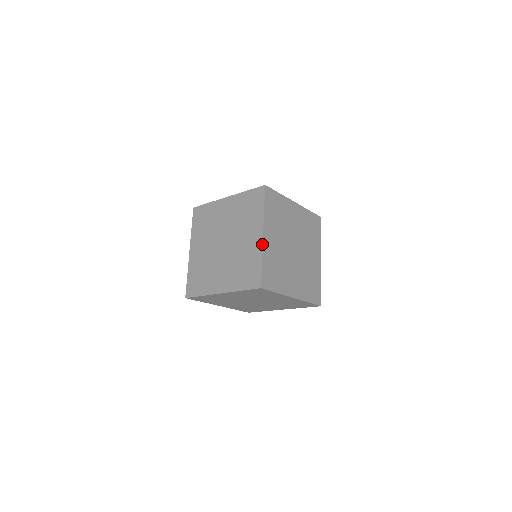
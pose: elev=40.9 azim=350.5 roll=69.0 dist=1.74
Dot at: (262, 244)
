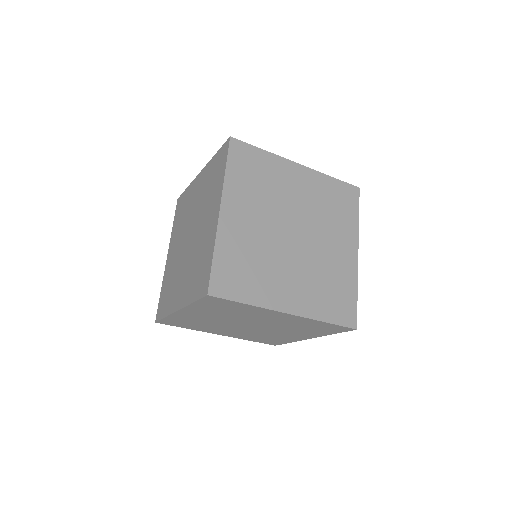
Dot at: occluded
